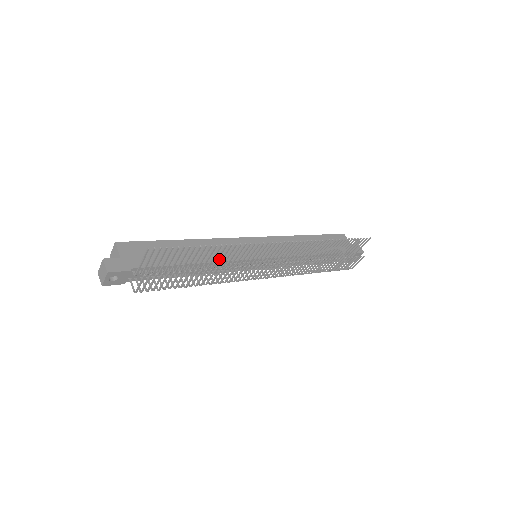
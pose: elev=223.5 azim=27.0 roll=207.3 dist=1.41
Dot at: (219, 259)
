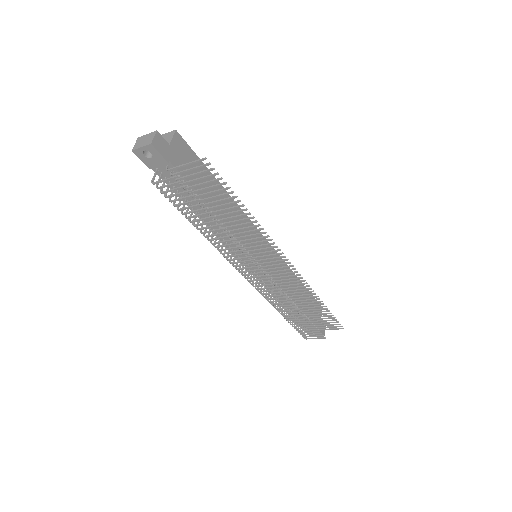
Dot at: (233, 228)
